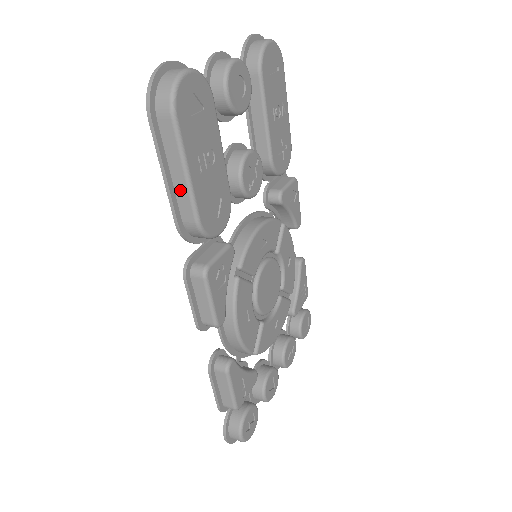
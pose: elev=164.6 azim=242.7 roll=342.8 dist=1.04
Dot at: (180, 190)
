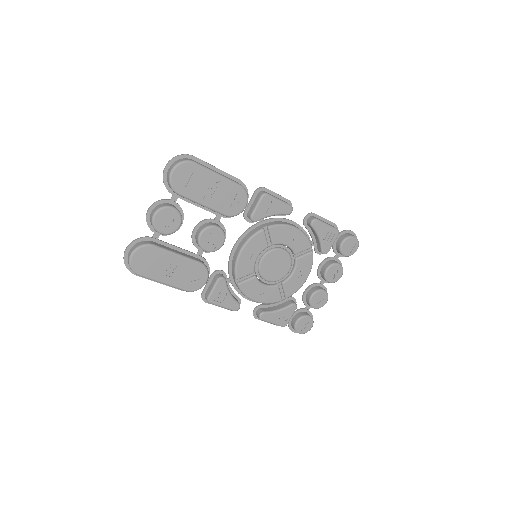
Dot at: occluded
